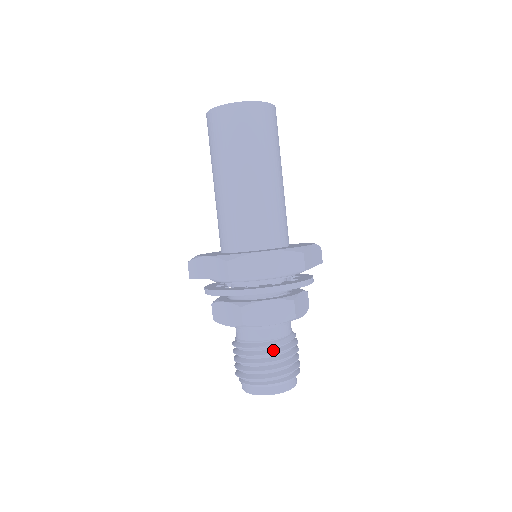
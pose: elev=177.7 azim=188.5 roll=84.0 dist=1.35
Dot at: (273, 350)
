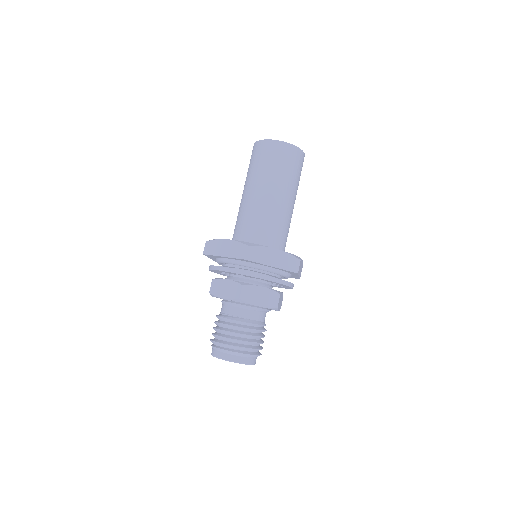
Dot at: (227, 322)
